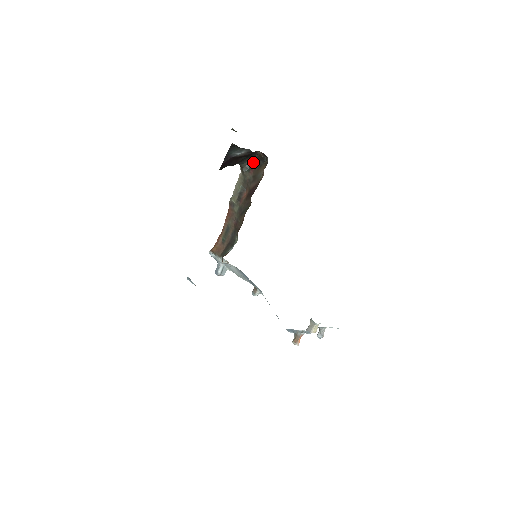
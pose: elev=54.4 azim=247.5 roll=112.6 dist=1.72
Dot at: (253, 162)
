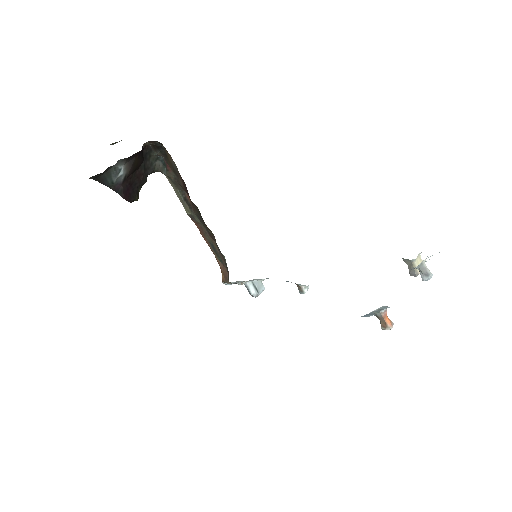
Dot at: (160, 156)
